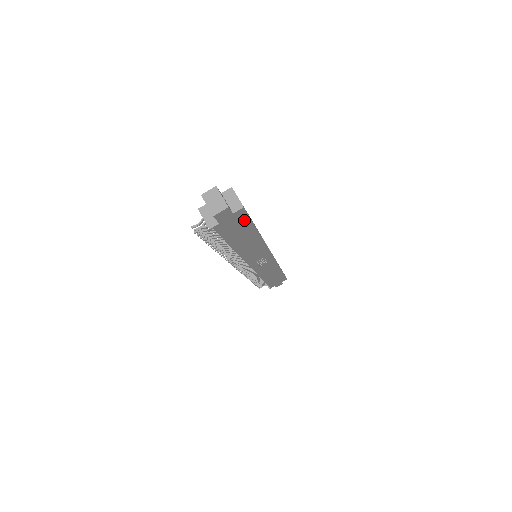
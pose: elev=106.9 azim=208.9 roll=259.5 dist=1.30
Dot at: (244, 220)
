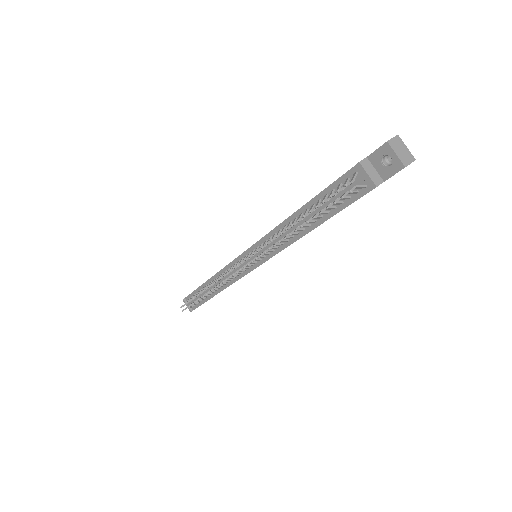
Dot at: occluded
